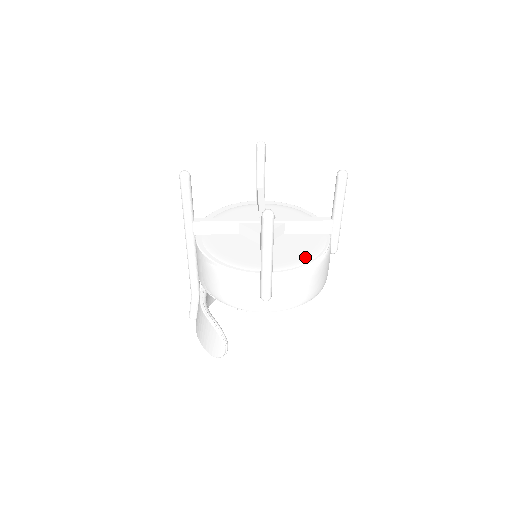
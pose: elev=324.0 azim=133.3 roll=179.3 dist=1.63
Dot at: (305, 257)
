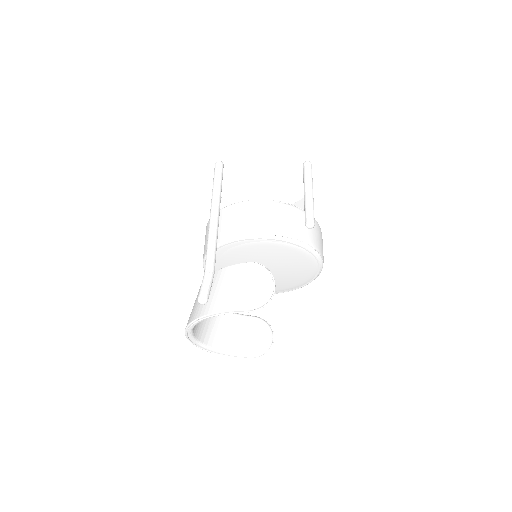
Dot at: occluded
